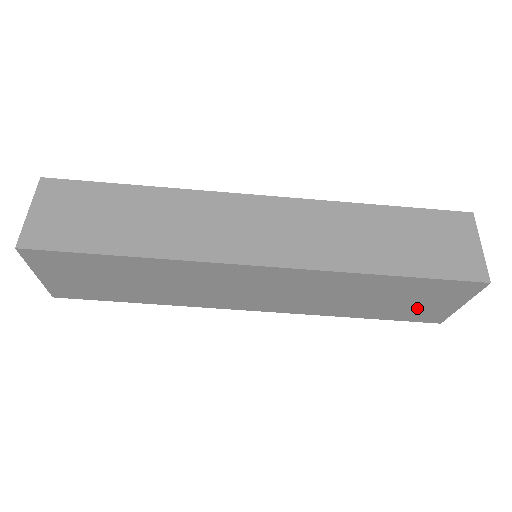
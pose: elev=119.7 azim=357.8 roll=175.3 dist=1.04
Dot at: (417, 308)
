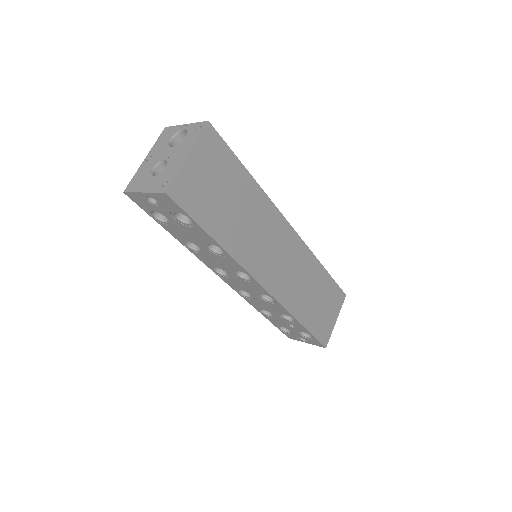
Dot at: (323, 318)
